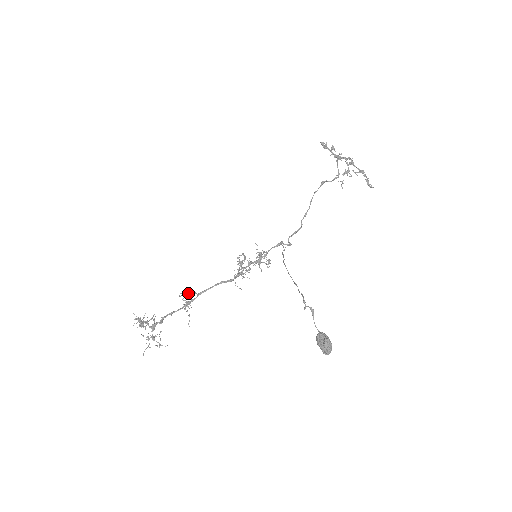
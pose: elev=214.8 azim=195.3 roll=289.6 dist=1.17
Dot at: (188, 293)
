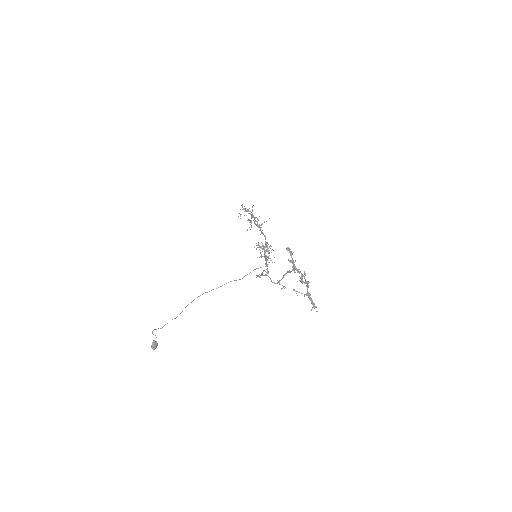
Dot at: occluded
